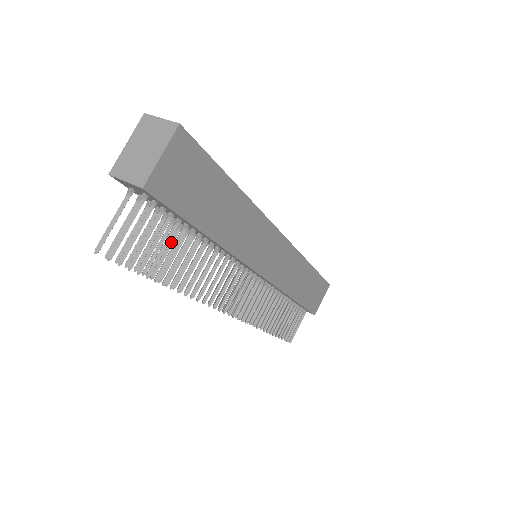
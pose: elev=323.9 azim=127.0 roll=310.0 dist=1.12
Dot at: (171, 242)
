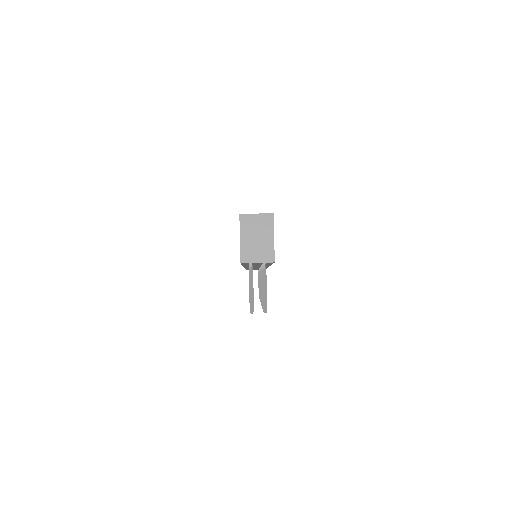
Dot at: occluded
